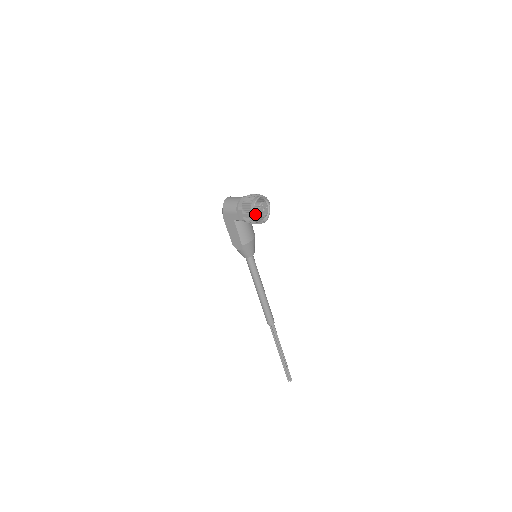
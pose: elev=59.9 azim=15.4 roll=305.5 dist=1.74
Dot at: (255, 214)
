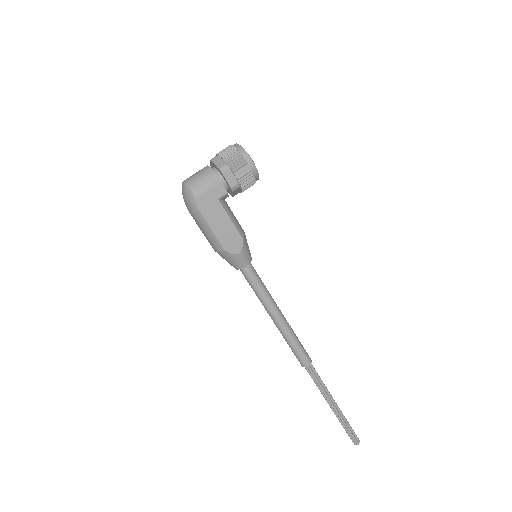
Dot at: occluded
